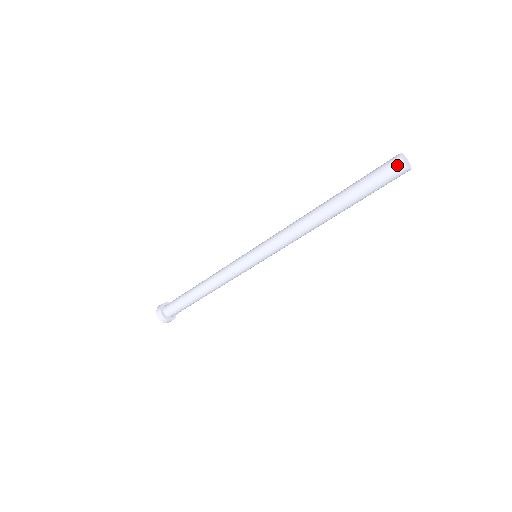
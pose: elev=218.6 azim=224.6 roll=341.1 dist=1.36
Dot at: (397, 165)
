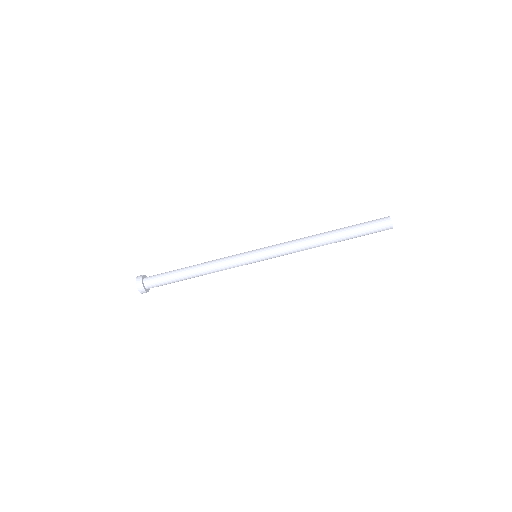
Dot at: (386, 220)
